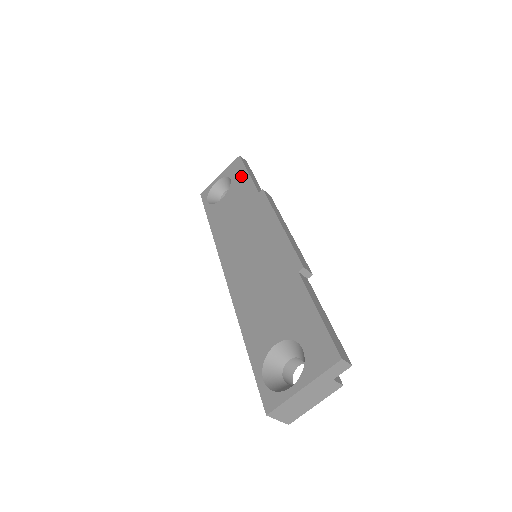
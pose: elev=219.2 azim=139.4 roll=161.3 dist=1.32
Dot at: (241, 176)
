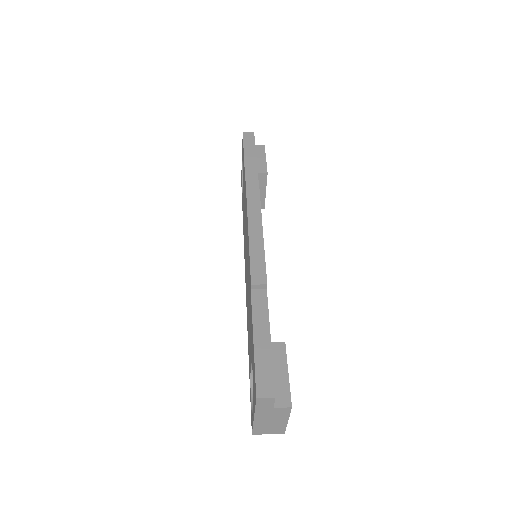
Dot at: (243, 161)
